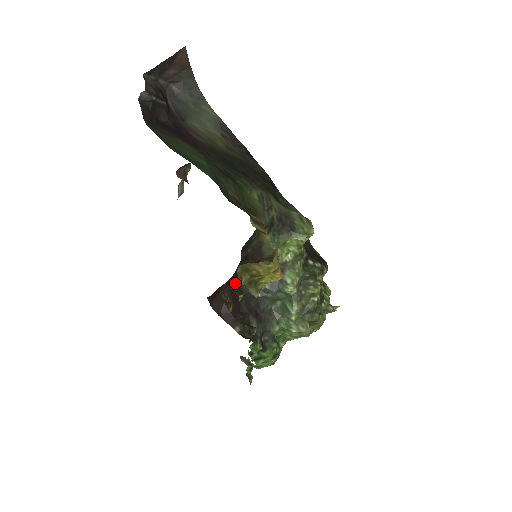
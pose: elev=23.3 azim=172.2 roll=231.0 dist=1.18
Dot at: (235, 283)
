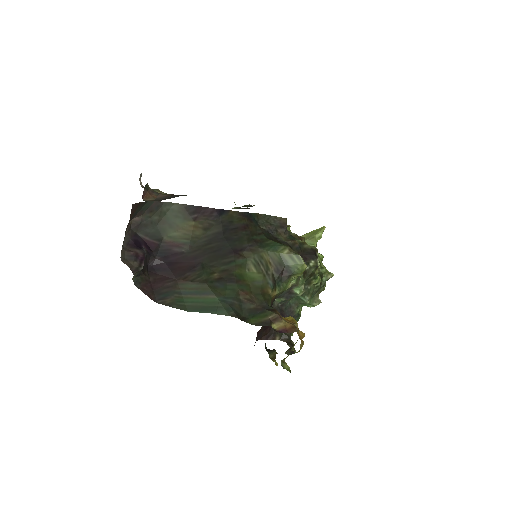
Dot at: occluded
